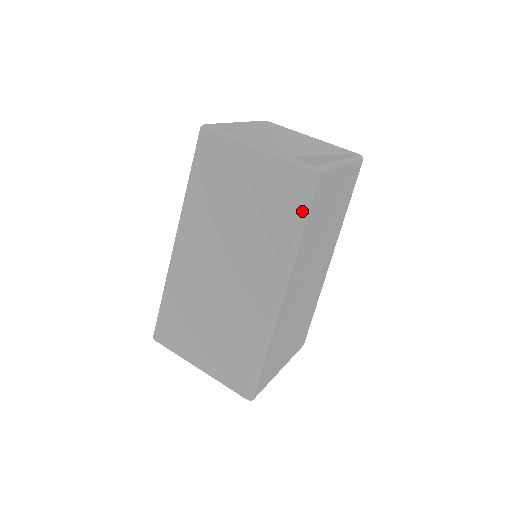
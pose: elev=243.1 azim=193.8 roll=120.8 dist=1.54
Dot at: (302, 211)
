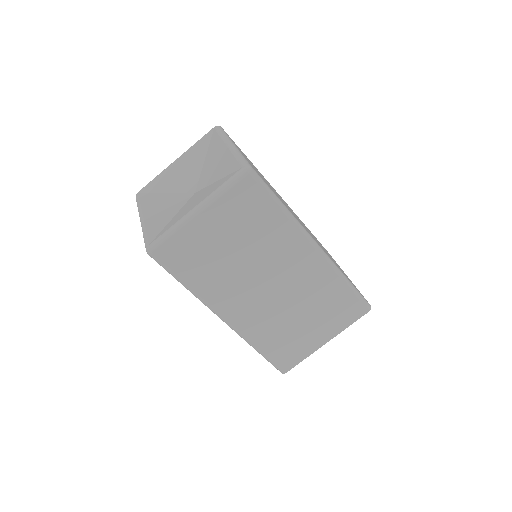
Dot at: (171, 274)
